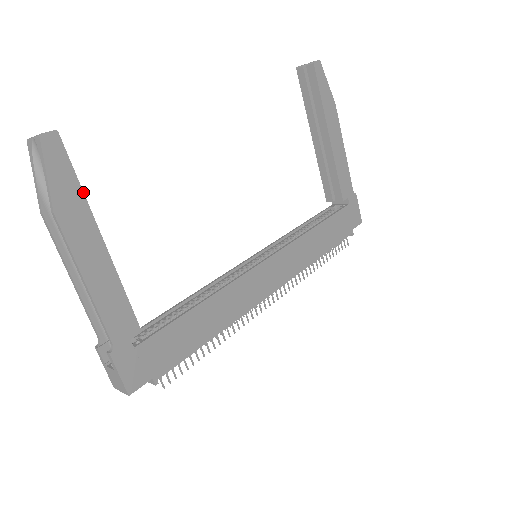
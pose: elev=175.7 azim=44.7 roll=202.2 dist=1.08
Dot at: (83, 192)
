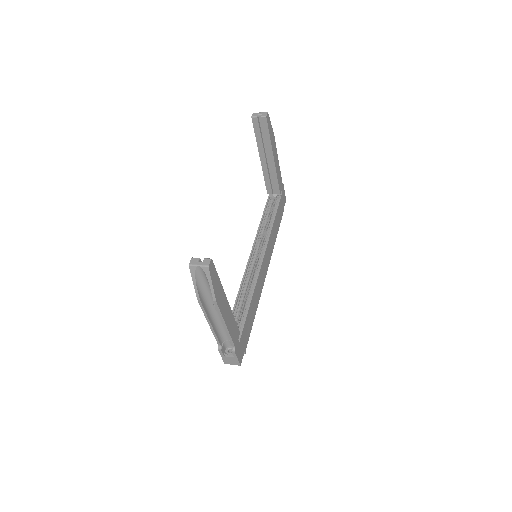
Dot at: (220, 282)
